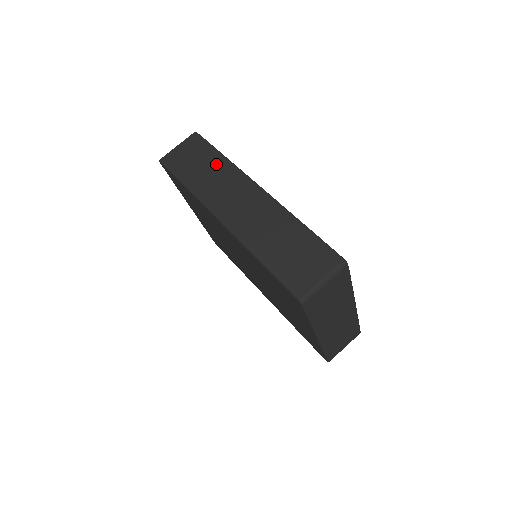
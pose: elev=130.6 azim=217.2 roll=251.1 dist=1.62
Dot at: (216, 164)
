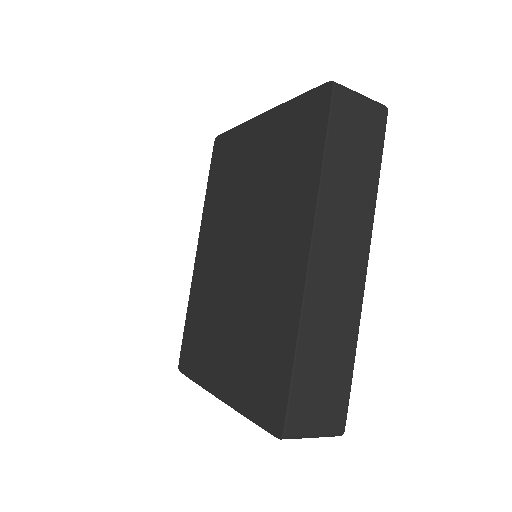
Dot at: (366, 183)
